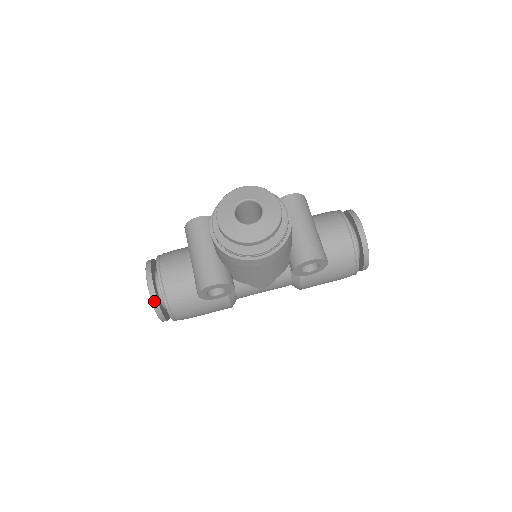
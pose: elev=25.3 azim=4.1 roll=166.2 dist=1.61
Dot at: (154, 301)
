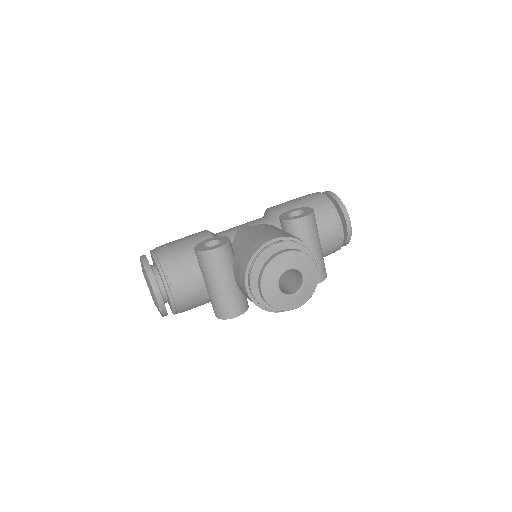
Dot at: (164, 313)
